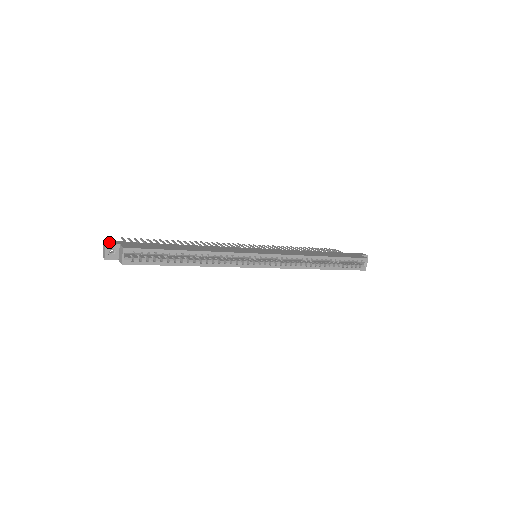
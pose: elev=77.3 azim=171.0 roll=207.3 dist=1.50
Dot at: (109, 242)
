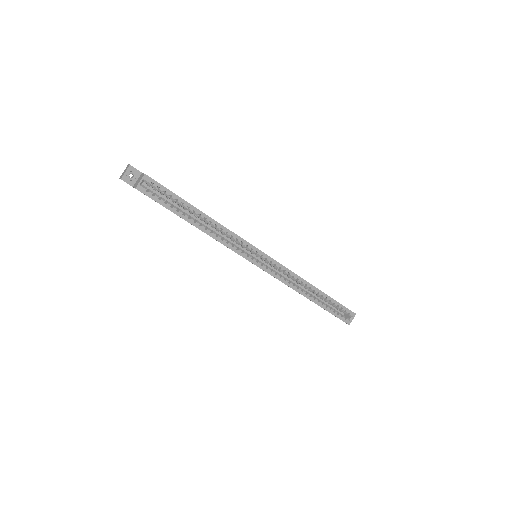
Dot at: occluded
